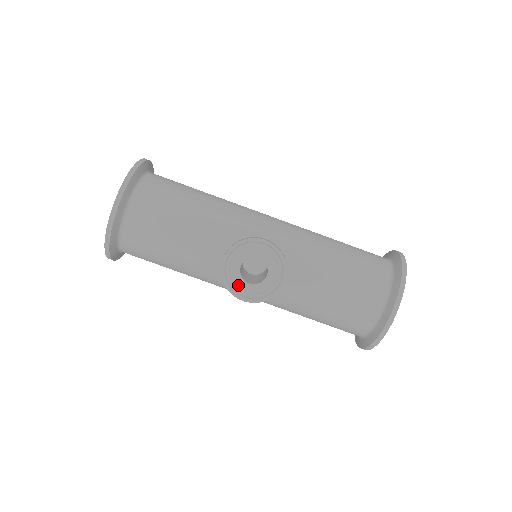
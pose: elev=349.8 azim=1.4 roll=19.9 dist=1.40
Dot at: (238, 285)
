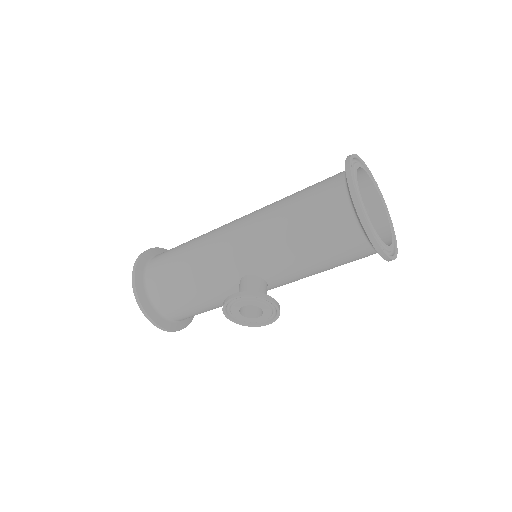
Dot at: (254, 322)
